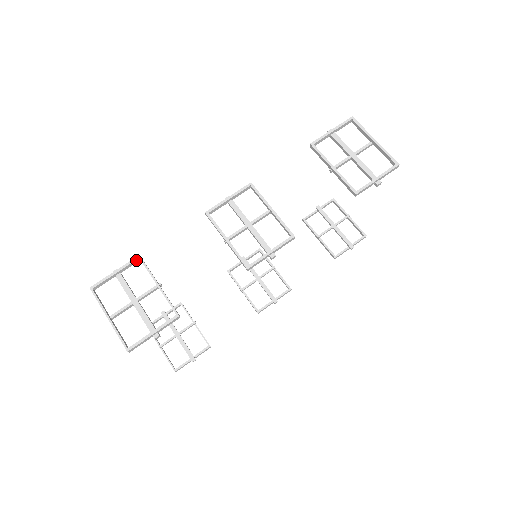
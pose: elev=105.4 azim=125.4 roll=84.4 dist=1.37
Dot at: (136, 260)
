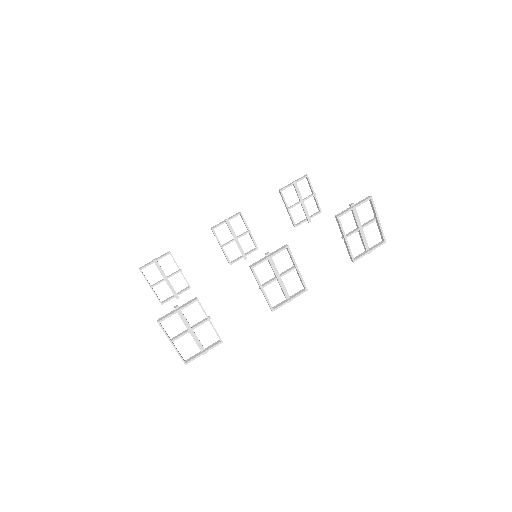
Dot at: occluded
